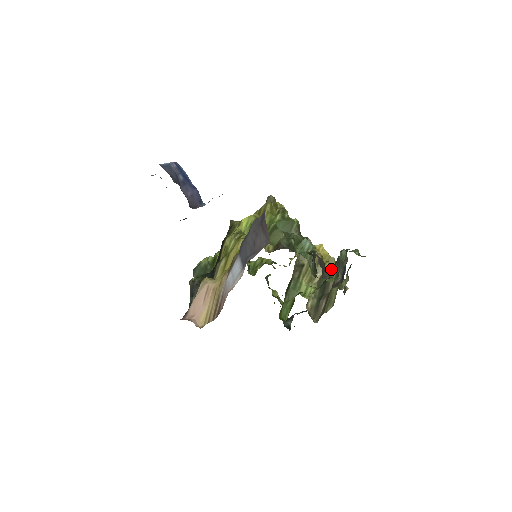
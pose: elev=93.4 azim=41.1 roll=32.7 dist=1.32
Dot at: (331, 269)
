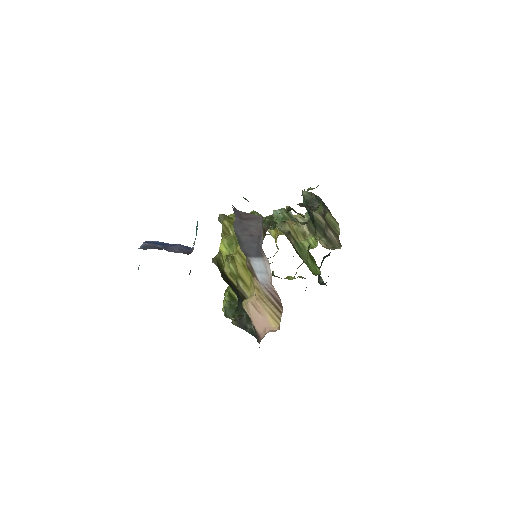
Dot at: occluded
